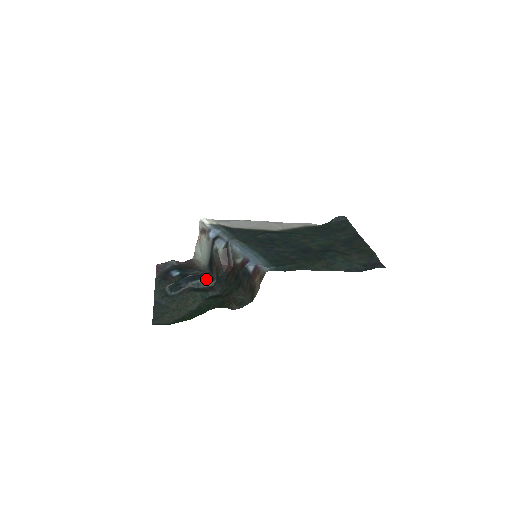
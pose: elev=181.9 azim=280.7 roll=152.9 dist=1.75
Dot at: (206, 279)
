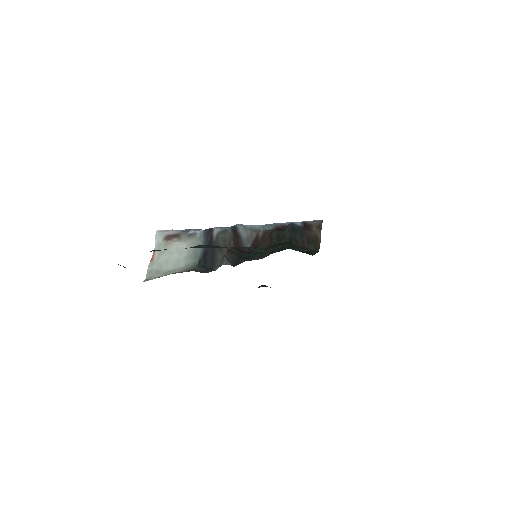
Dot at: occluded
